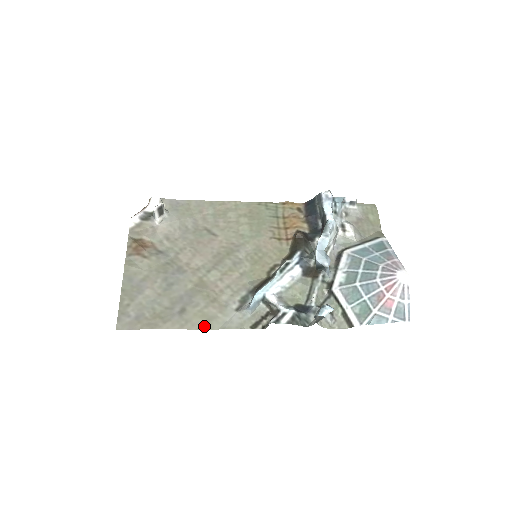
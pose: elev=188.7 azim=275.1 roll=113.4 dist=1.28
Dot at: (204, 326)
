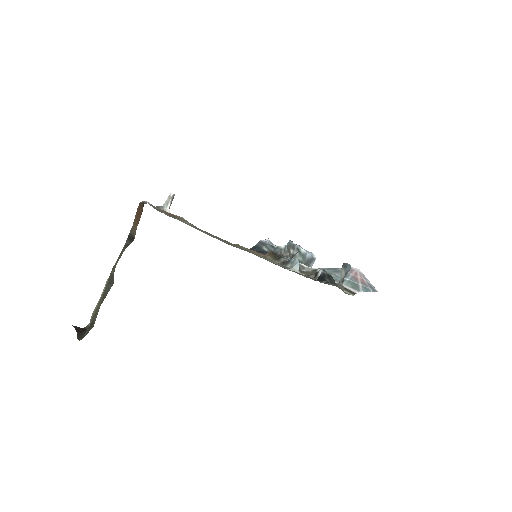
Dot at: occluded
